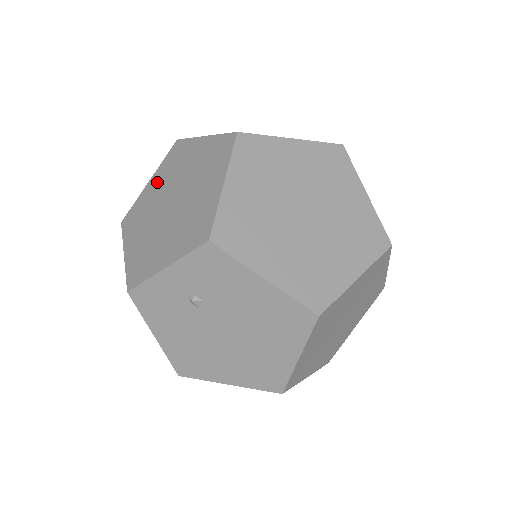
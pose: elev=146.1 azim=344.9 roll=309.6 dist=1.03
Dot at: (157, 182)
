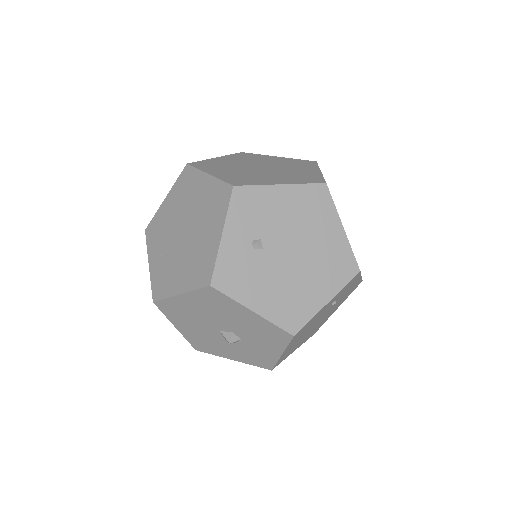
Dot at: (157, 252)
